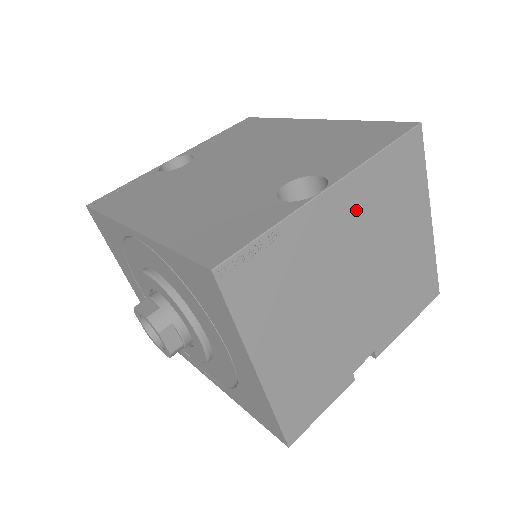
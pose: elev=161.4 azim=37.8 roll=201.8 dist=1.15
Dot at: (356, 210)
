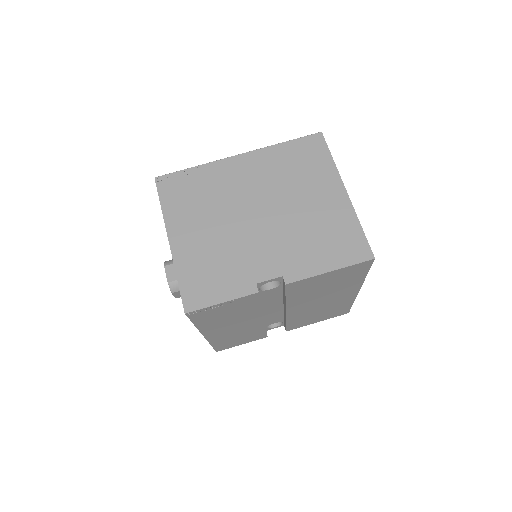
Dot at: (259, 170)
